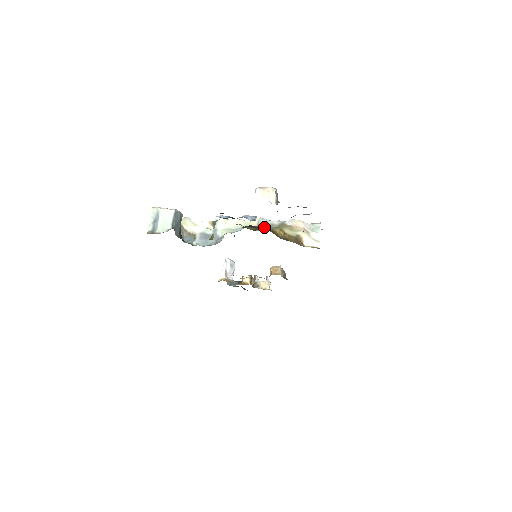
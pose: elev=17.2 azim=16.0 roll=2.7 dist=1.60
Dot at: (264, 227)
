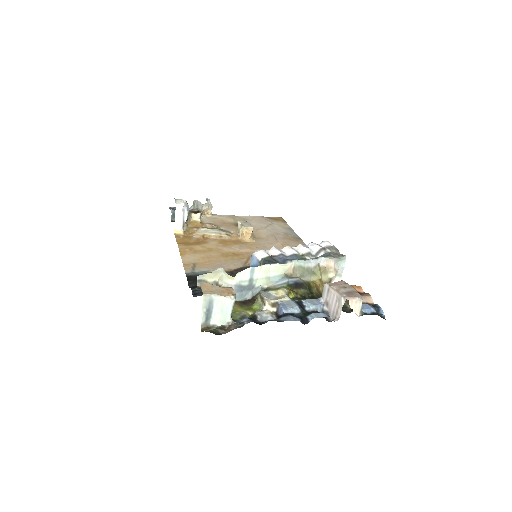
Dot at: (300, 271)
